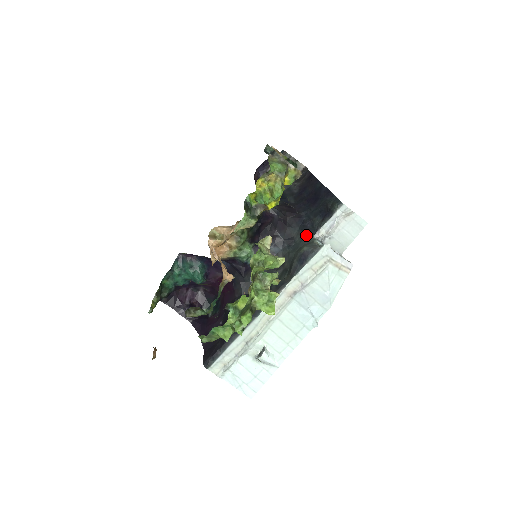
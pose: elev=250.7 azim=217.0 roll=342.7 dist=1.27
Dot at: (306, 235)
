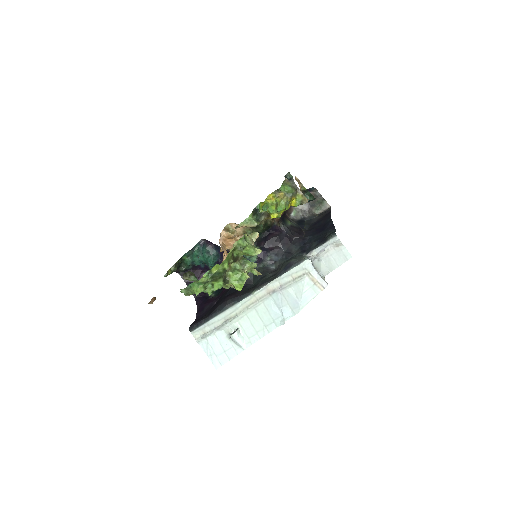
Dot at: (301, 253)
